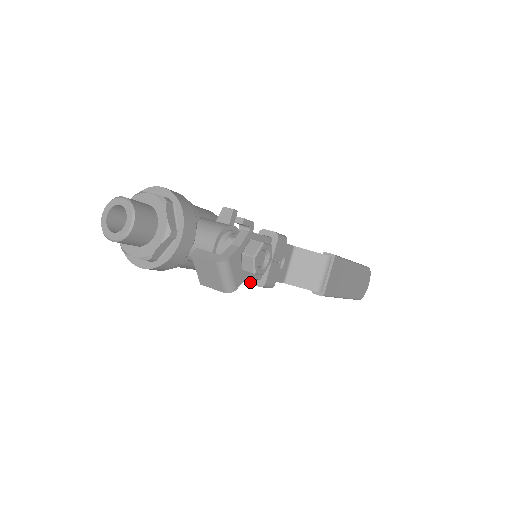
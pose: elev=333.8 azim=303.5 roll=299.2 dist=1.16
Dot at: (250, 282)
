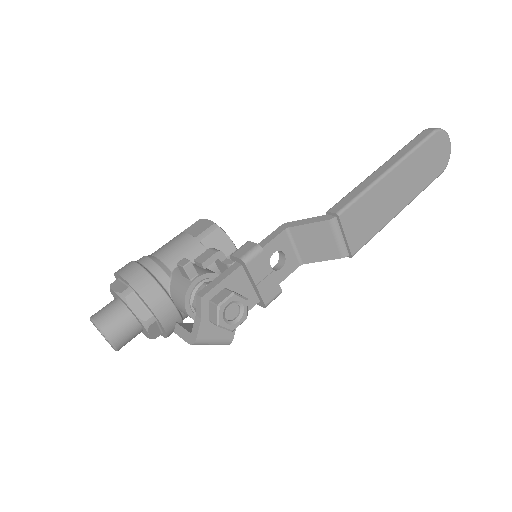
Dot at: occluded
